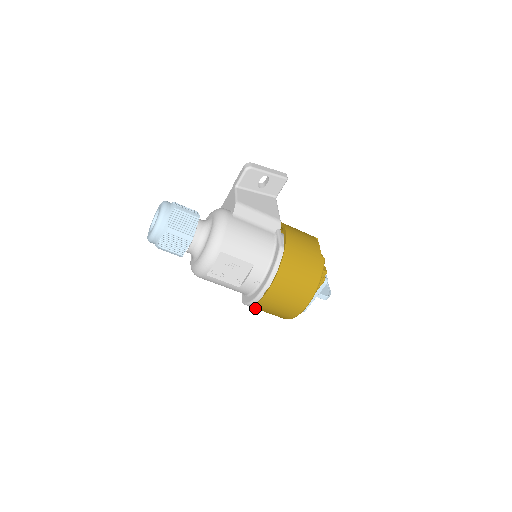
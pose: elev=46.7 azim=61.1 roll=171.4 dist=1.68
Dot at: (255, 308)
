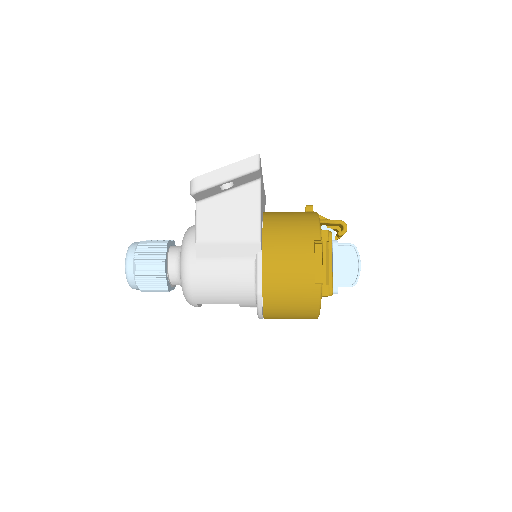
Dot at: occluded
